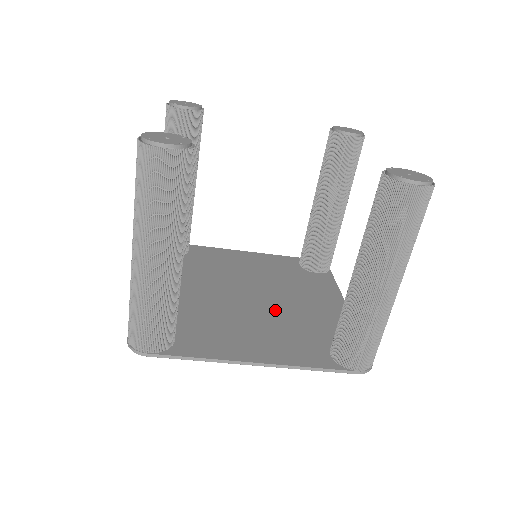
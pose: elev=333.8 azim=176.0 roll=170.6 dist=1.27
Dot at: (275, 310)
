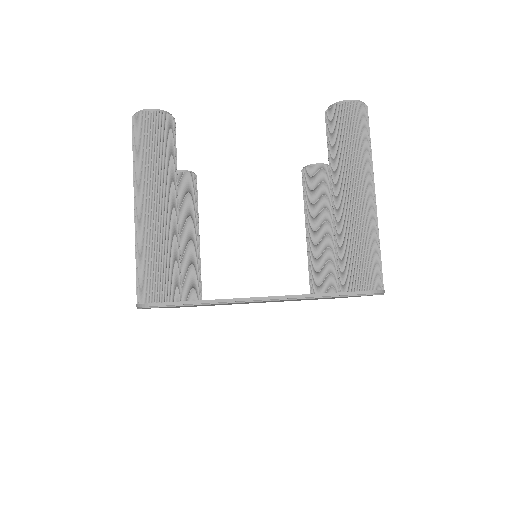
Dot at: occluded
